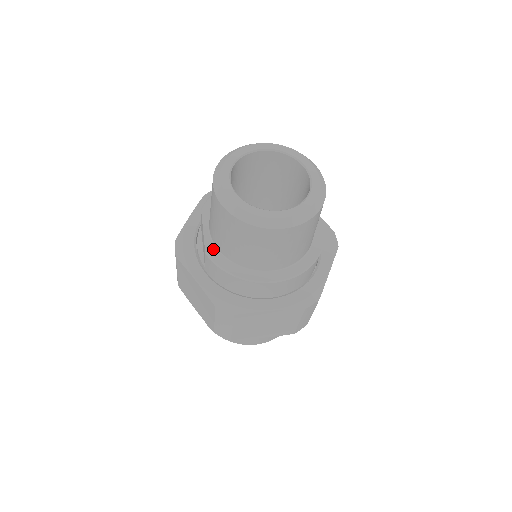
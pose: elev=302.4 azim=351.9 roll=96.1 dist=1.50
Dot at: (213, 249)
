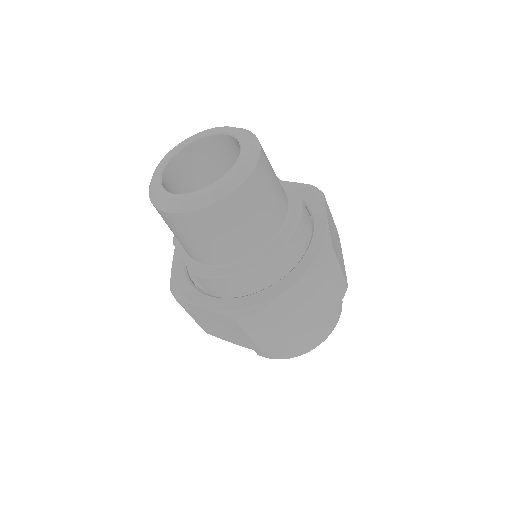
Dot at: (199, 267)
